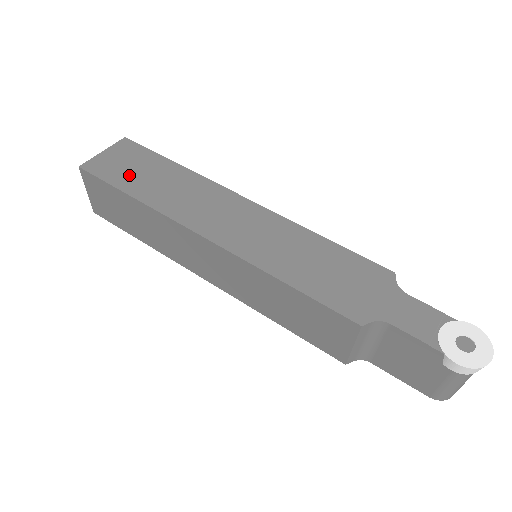
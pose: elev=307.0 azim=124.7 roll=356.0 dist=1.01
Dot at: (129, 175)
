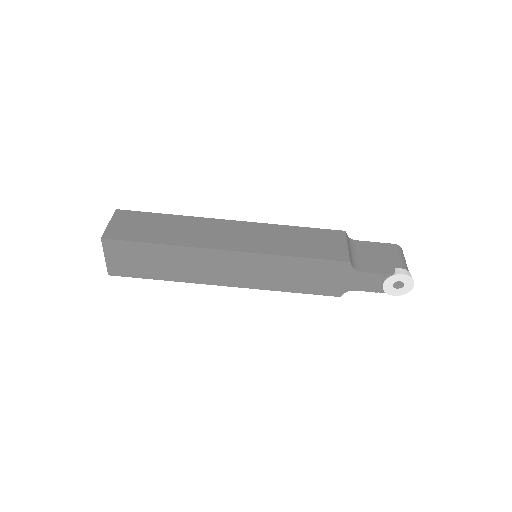
Dot at: (143, 267)
